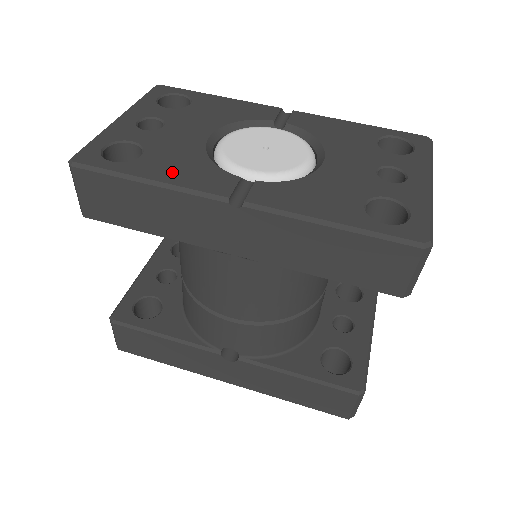
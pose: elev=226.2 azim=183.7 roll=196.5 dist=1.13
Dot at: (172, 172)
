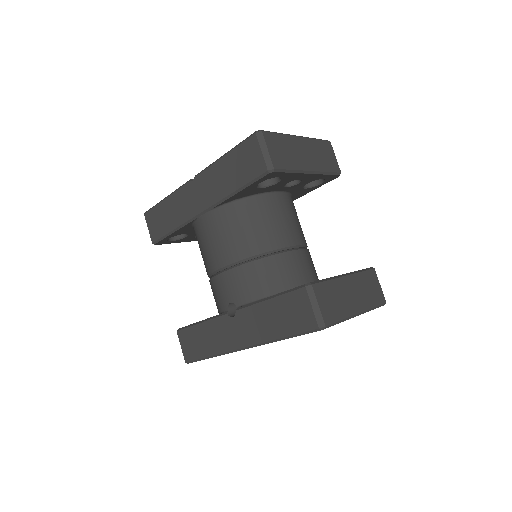
Dot at: occluded
